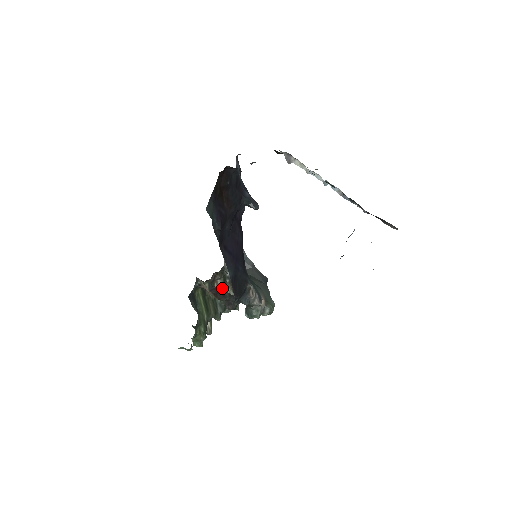
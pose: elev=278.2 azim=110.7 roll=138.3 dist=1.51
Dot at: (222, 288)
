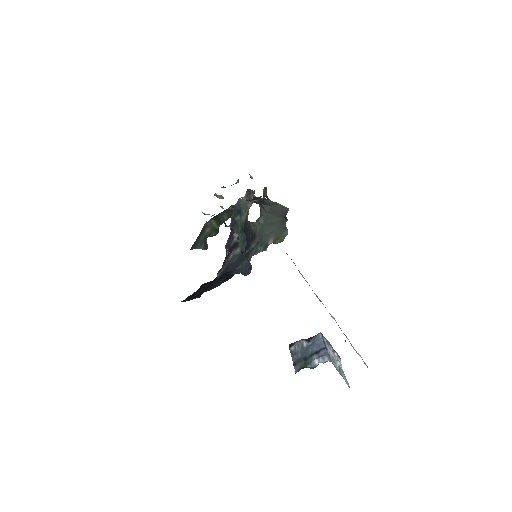
Dot at: occluded
